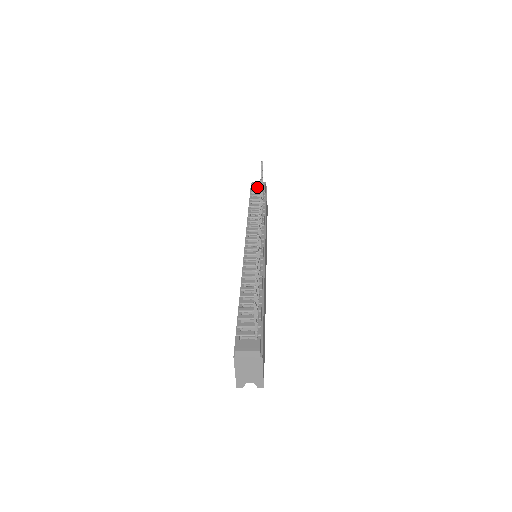
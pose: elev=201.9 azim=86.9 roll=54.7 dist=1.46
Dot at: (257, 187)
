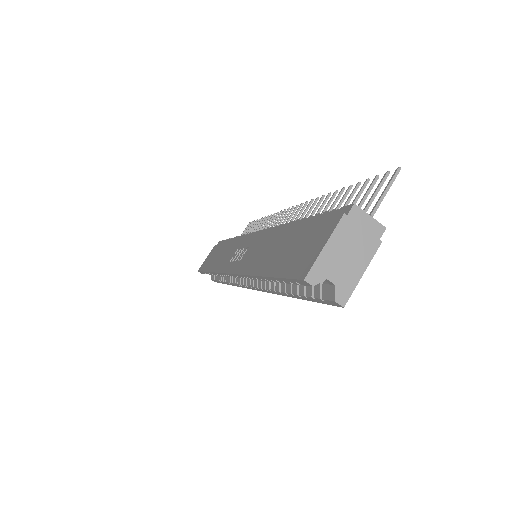
Dot at: occluded
